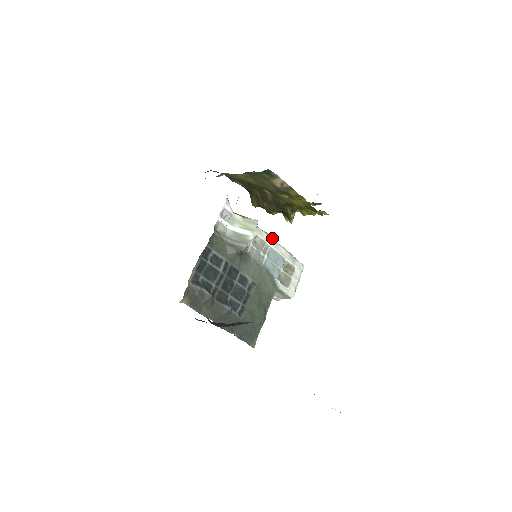
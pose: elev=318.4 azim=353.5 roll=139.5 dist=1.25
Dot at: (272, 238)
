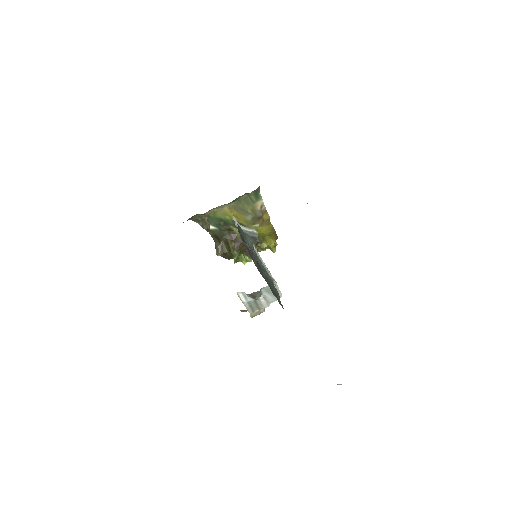
Dot at: (257, 252)
